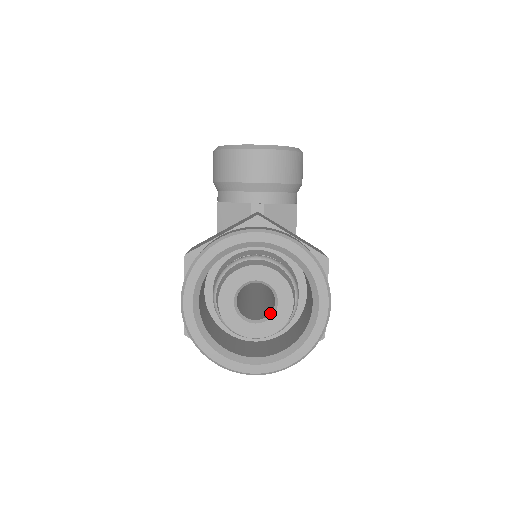
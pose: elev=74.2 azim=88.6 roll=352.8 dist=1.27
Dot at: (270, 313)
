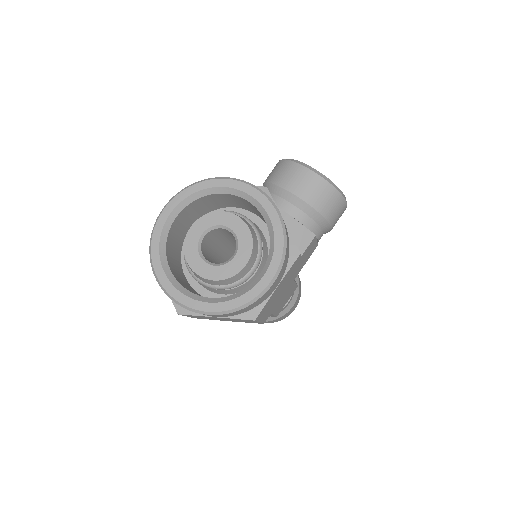
Dot at: occluded
